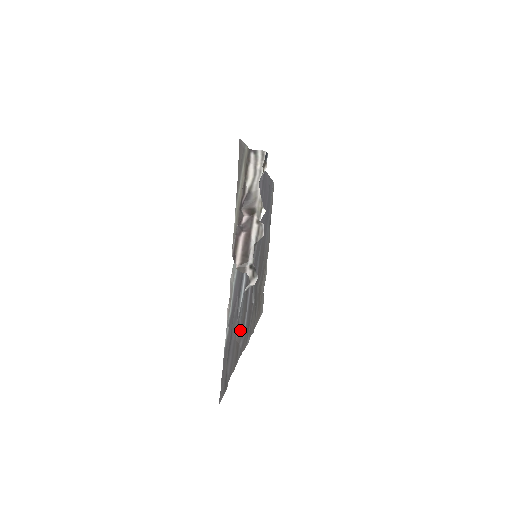
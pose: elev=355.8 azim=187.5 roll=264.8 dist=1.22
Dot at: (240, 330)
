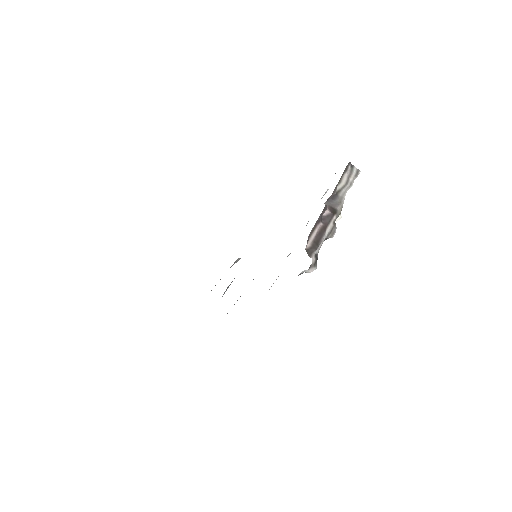
Dot at: occluded
